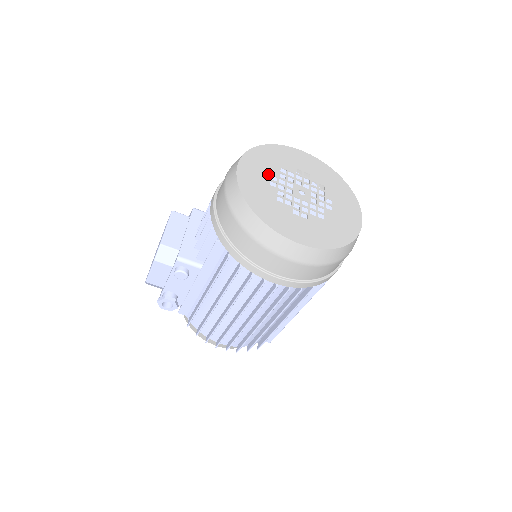
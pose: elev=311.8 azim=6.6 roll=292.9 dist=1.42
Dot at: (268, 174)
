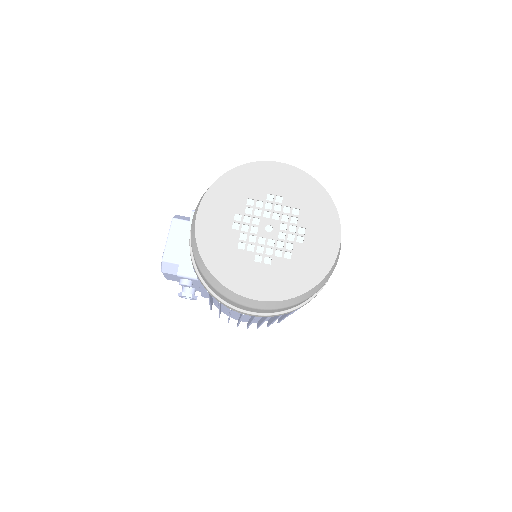
Dot at: (231, 214)
